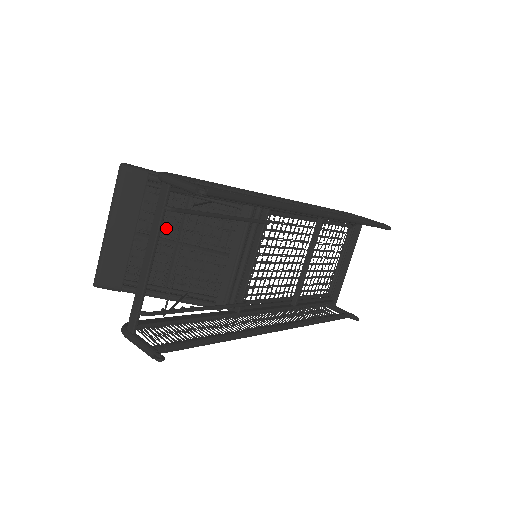
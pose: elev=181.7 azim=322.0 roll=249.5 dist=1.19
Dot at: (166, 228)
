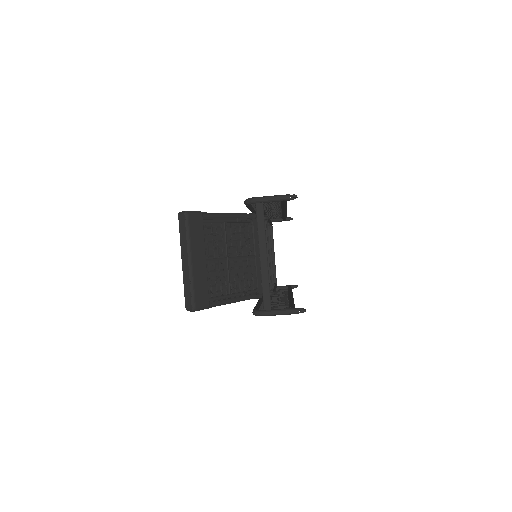
Dot at: (218, 250)
